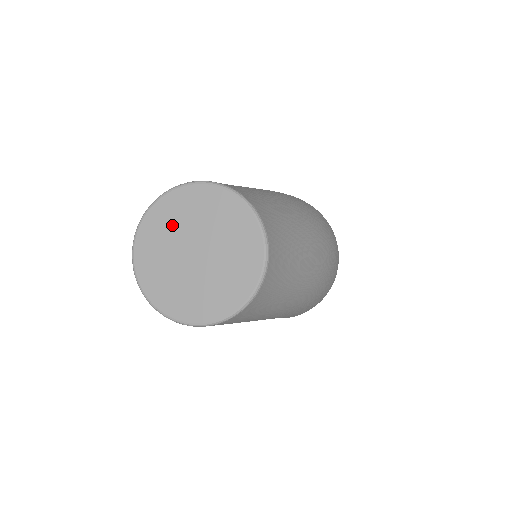
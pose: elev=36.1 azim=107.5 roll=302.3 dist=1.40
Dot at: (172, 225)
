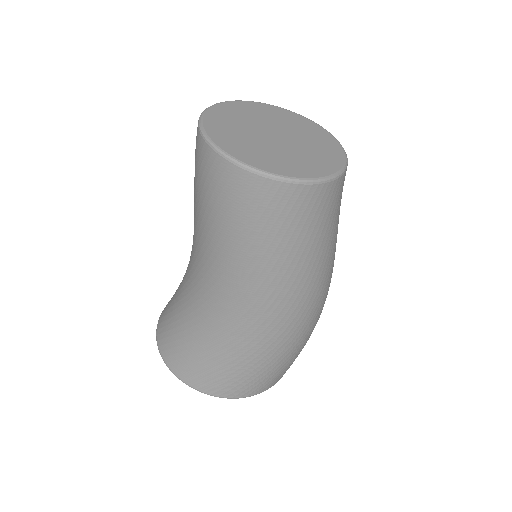
Dot at: (251, 115)
